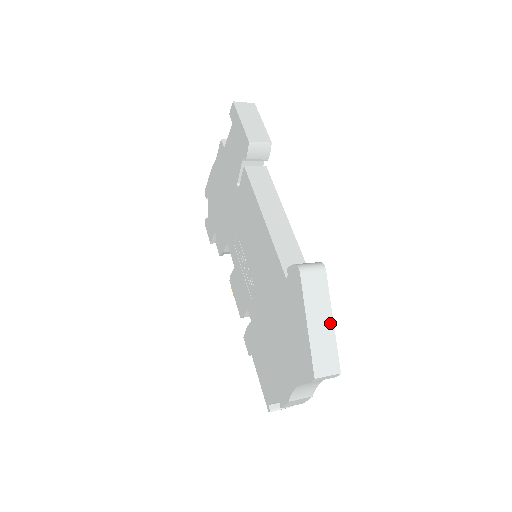
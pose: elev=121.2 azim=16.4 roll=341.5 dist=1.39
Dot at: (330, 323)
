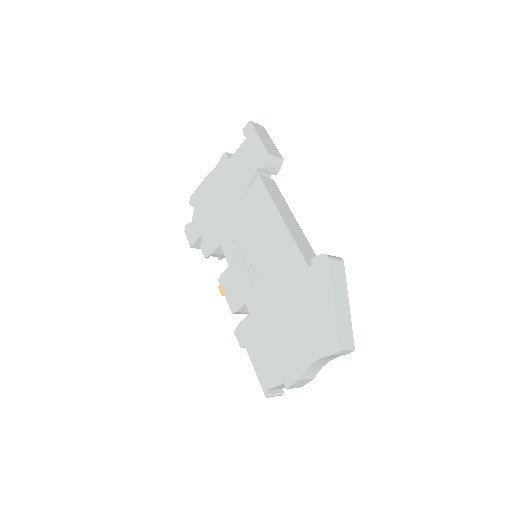
Dot at: (347, 306)
